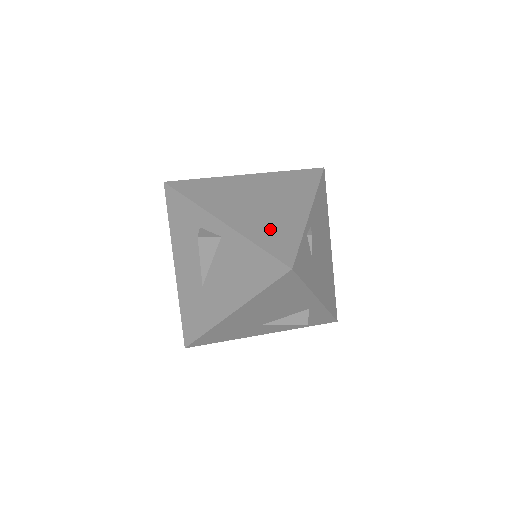
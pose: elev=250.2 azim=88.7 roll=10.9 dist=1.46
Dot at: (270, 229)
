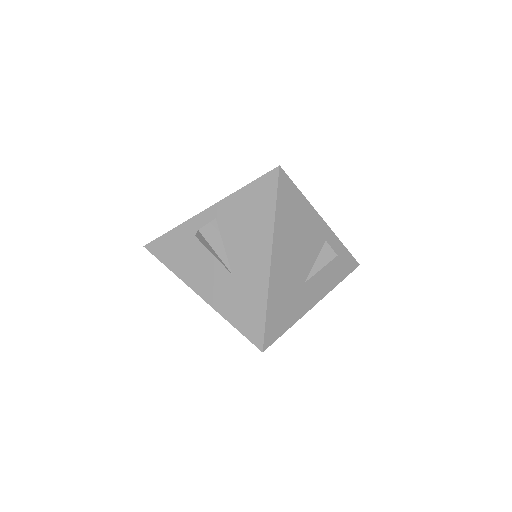
Dot at: occluded
